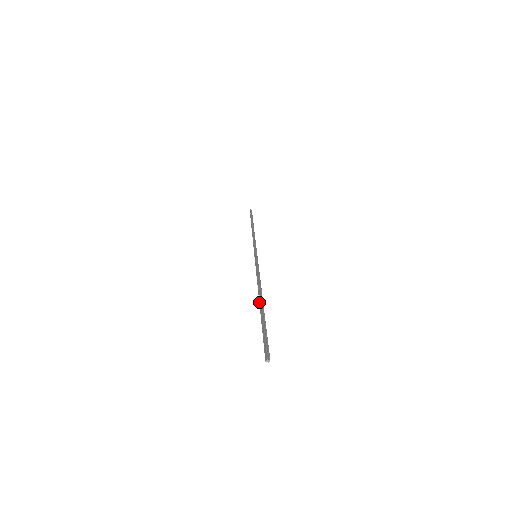
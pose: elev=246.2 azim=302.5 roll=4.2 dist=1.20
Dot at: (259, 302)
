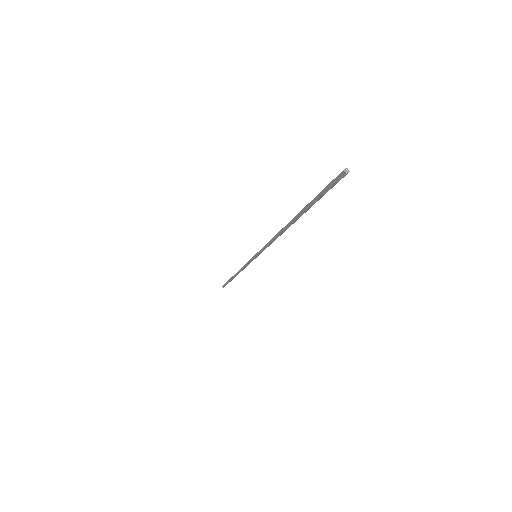
Dot at: (291, 220)
